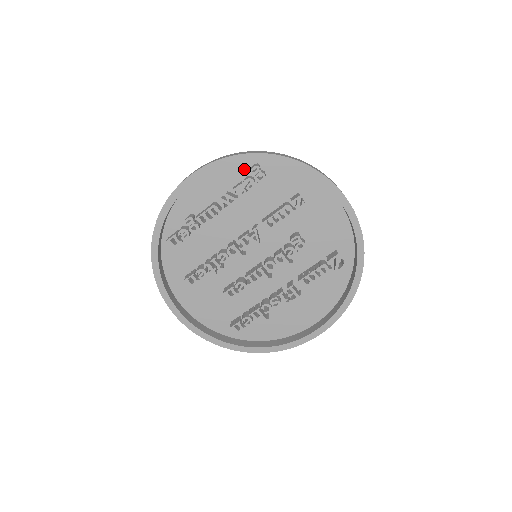
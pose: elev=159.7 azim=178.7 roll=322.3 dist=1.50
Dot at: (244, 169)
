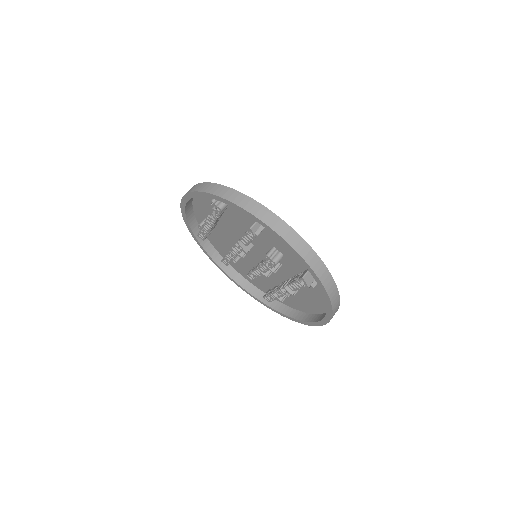
Dot at: occluded
